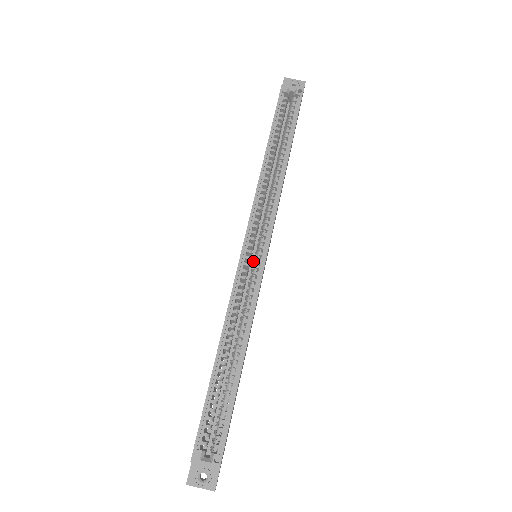
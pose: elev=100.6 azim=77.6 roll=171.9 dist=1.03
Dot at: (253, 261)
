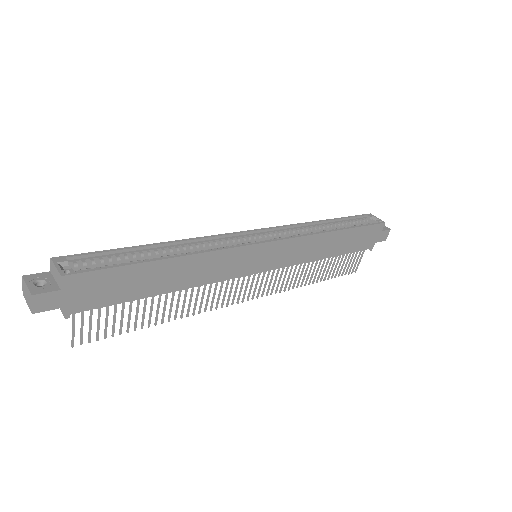
Dot at: occluded
